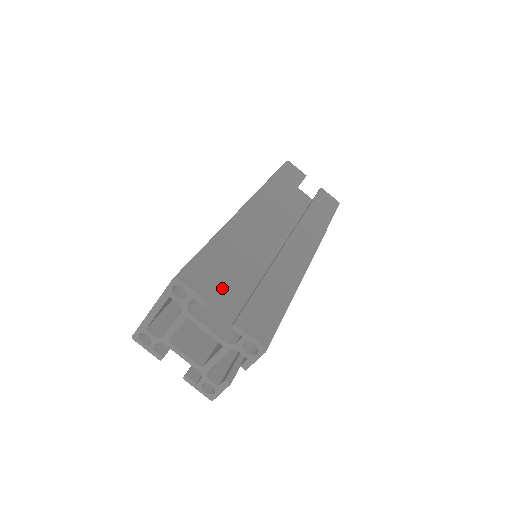
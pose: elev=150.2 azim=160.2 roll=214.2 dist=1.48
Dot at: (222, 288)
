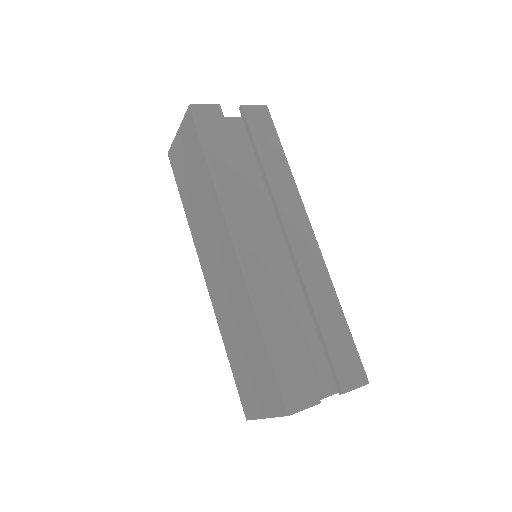
Dot at: occluded
